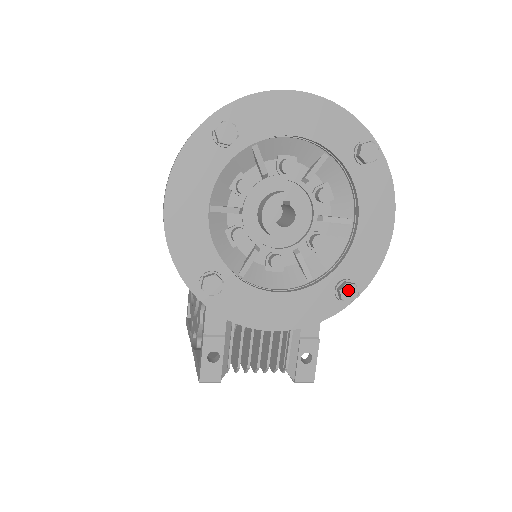
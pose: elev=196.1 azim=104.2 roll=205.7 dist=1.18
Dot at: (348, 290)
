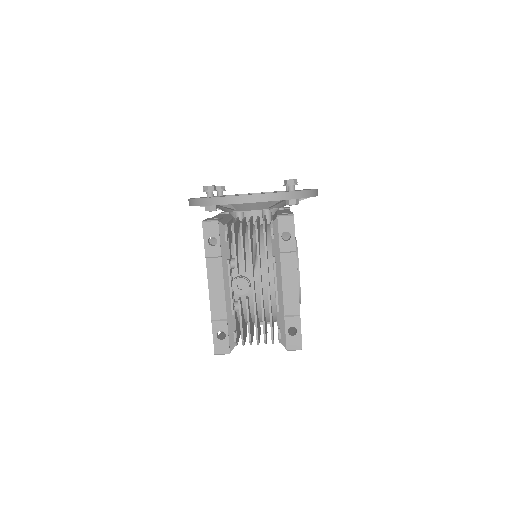
Dot at: occluded
